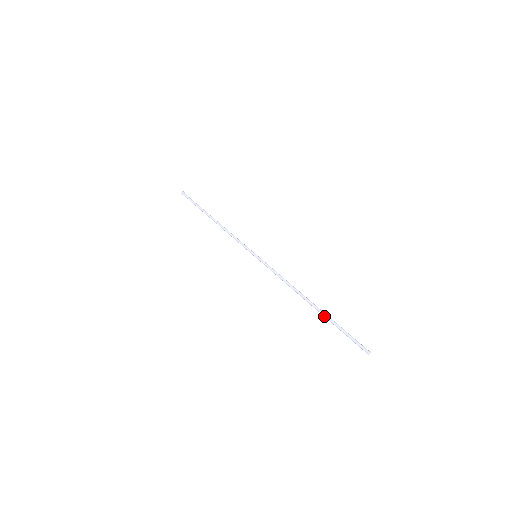
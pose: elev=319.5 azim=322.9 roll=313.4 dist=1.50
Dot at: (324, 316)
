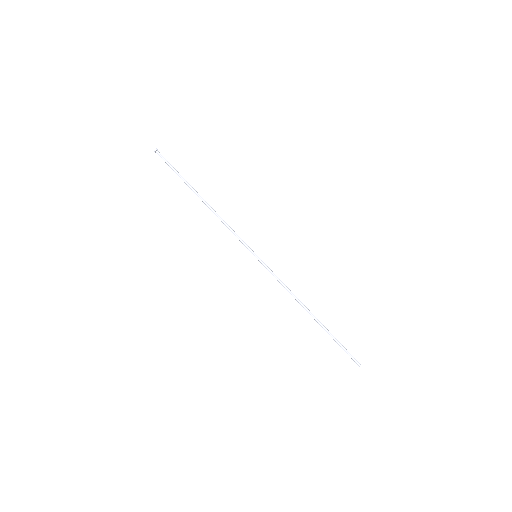
Dot at: (324, 329)
